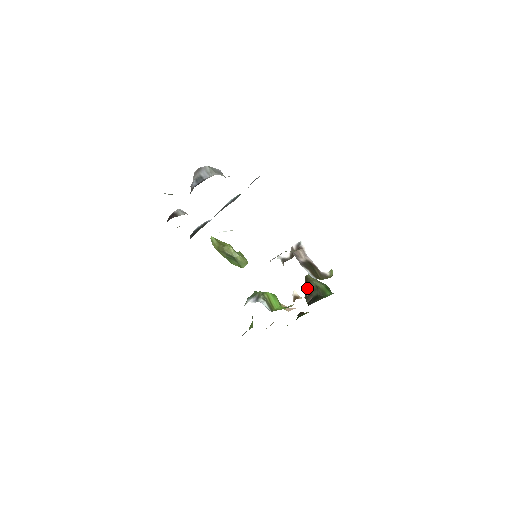
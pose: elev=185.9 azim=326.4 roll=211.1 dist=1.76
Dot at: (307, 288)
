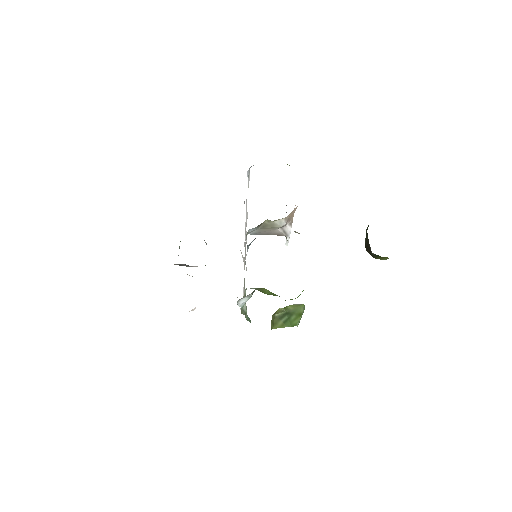
Dot at: (367, 250)
